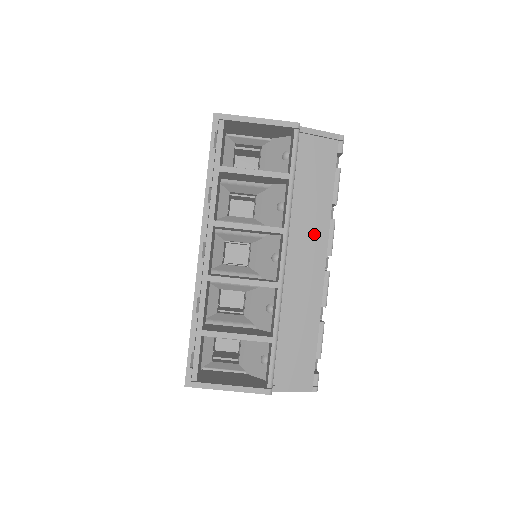
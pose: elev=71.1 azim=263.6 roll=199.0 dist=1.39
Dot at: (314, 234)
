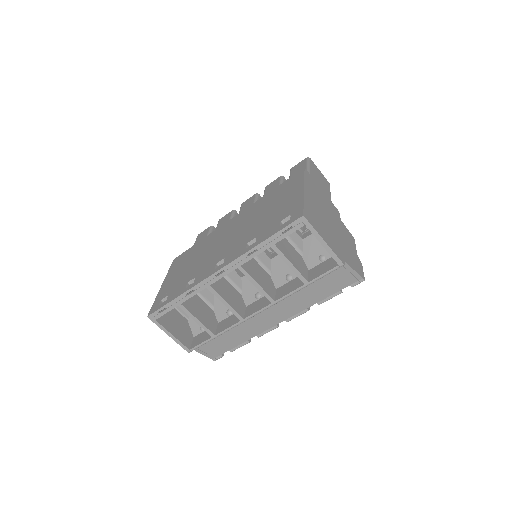
Dot at: (290, 309)
